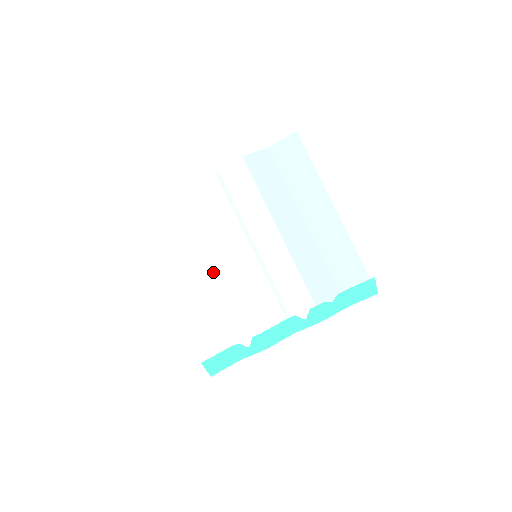
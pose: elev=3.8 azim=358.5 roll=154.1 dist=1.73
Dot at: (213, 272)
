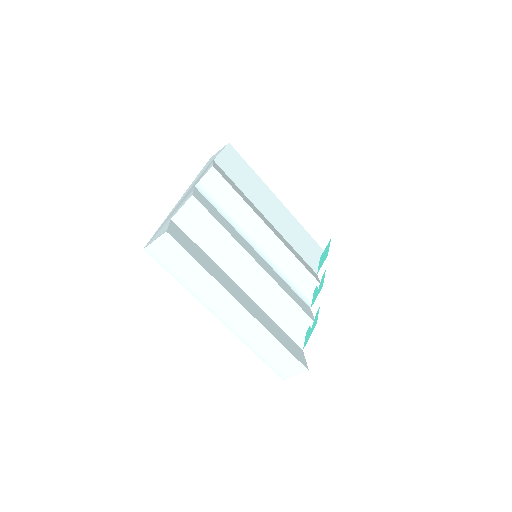
Dot at: (250, 277)
